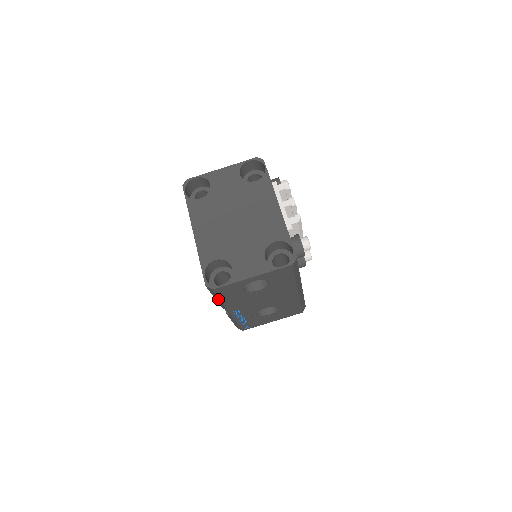
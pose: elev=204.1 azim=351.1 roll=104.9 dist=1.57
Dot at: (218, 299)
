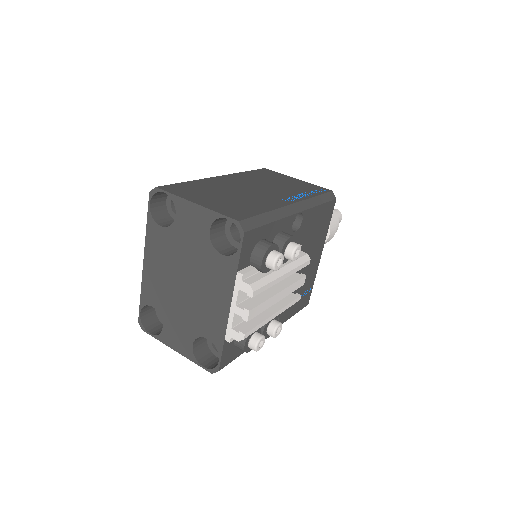
Dot at: occluded
